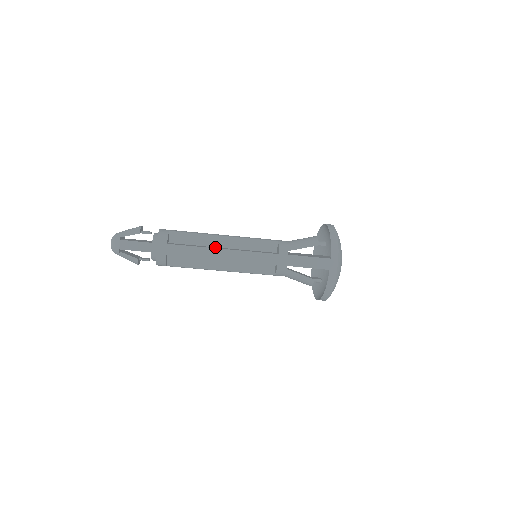
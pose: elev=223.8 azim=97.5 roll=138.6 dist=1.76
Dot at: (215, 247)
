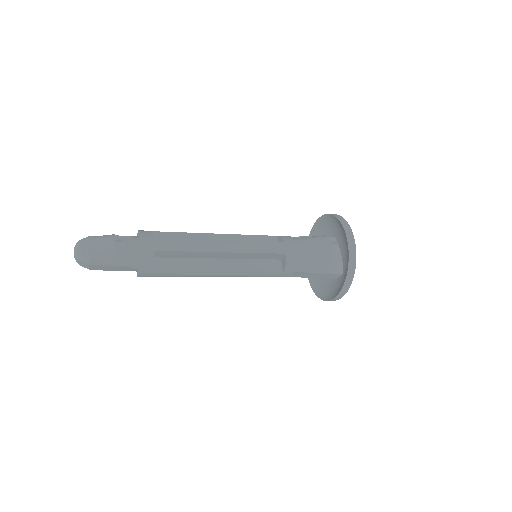
Dot at: (210, 261)
